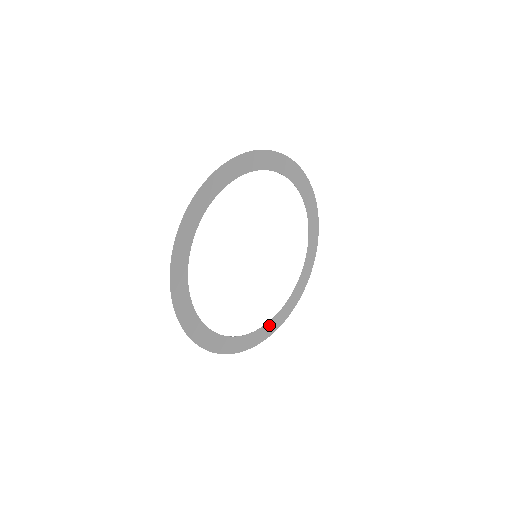
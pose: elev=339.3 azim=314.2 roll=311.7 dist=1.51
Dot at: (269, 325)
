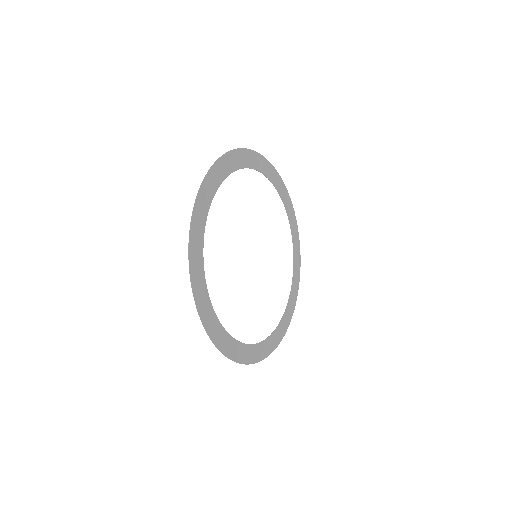
Dot at: (279, 327)
